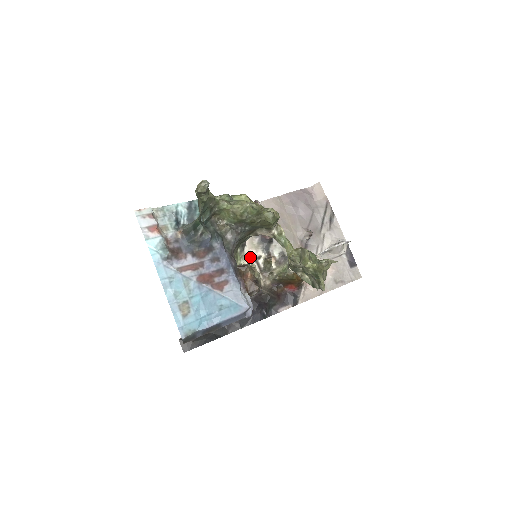
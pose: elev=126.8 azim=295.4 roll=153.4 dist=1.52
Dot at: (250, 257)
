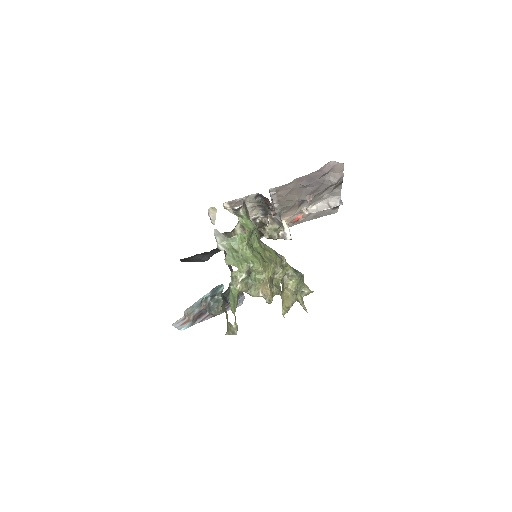
Dot at: occluded
